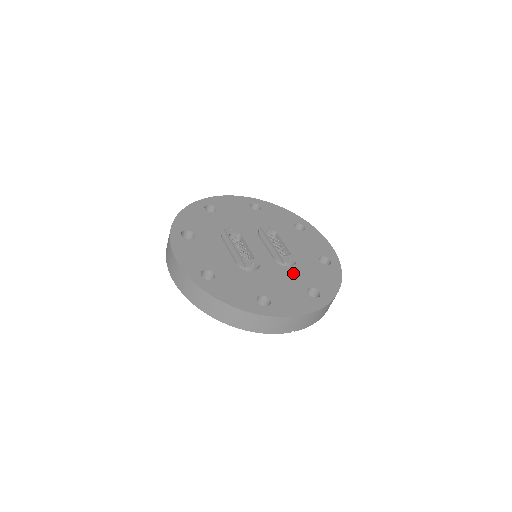
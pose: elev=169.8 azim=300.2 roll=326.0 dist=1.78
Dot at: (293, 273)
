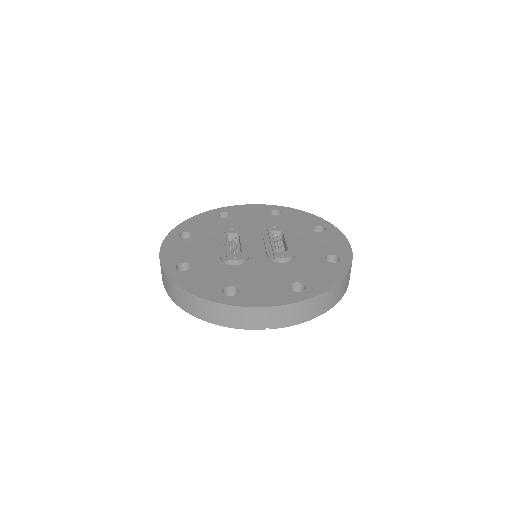
Dot at: (283, 268)
